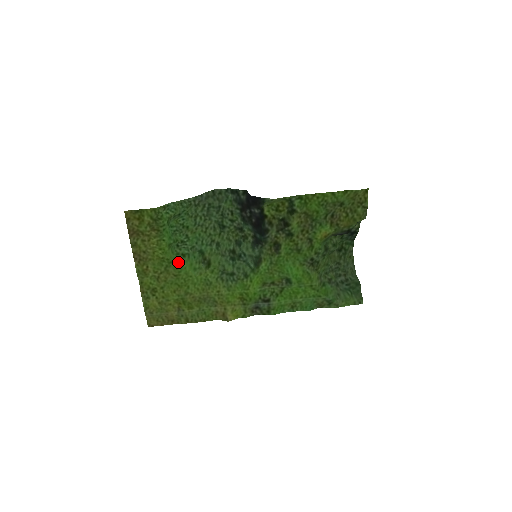
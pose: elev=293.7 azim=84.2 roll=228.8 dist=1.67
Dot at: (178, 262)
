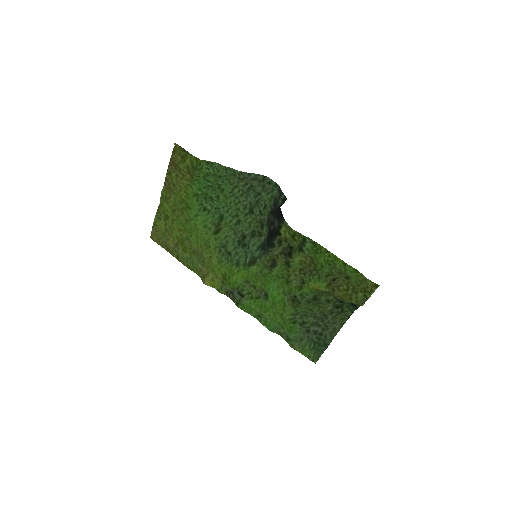
Dot at: (195, 211)
